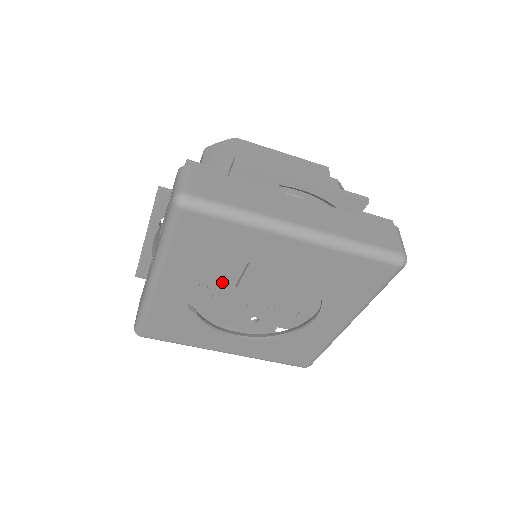
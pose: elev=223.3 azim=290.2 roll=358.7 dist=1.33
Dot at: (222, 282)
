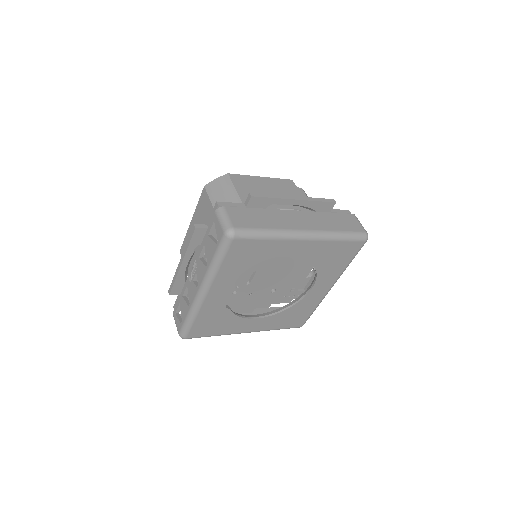
Dot at: (241, 281)
